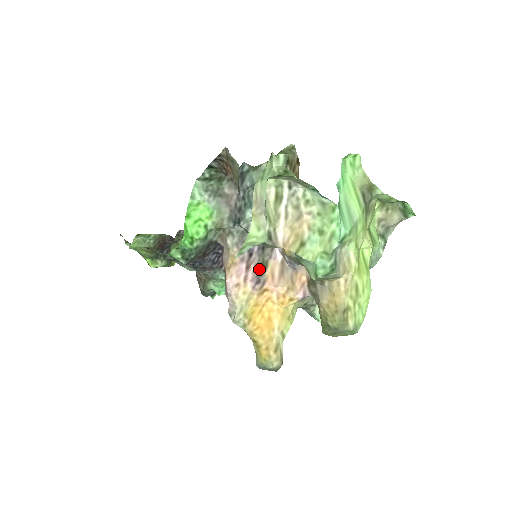
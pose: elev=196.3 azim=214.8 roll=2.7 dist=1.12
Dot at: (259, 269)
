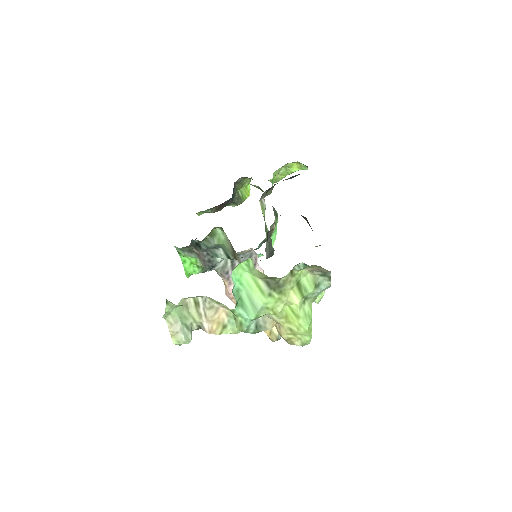
Dot at: occluded
